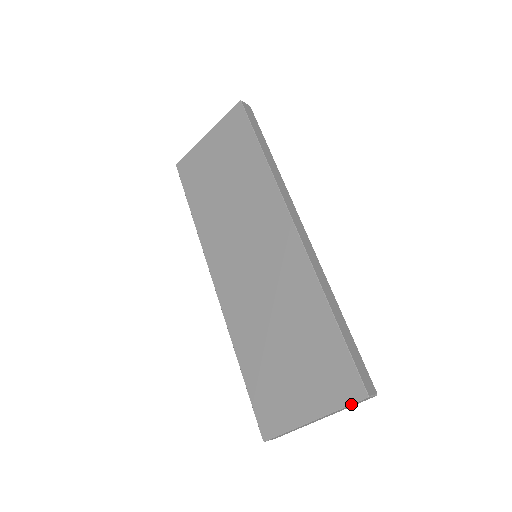
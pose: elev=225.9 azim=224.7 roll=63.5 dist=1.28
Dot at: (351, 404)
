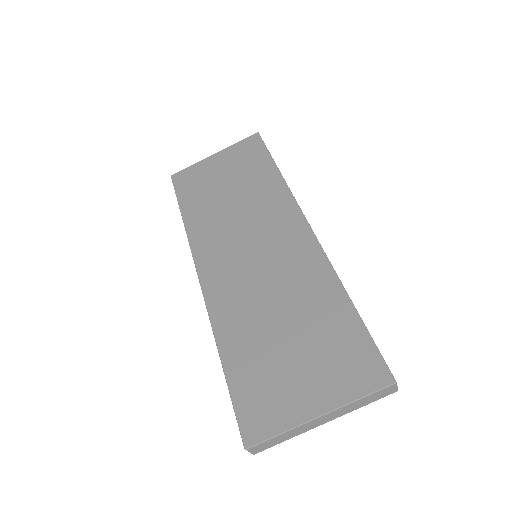
Dot at: (373, 392)
